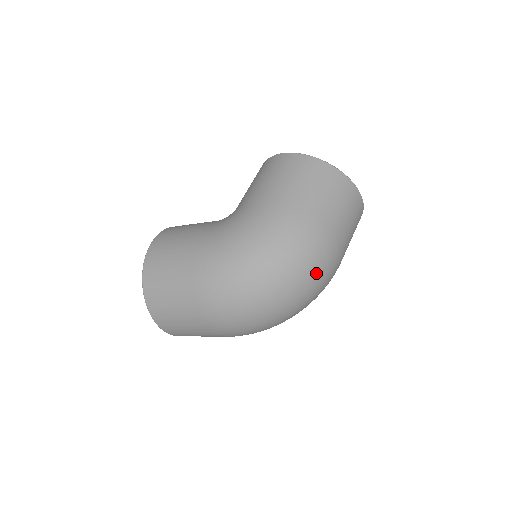
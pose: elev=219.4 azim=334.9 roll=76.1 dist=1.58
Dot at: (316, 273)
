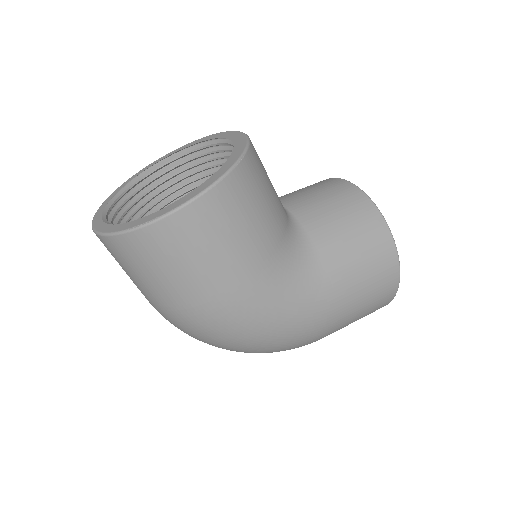
Dot at: occluded
